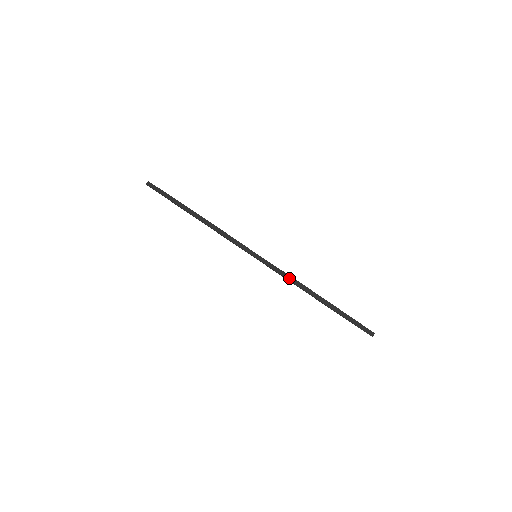
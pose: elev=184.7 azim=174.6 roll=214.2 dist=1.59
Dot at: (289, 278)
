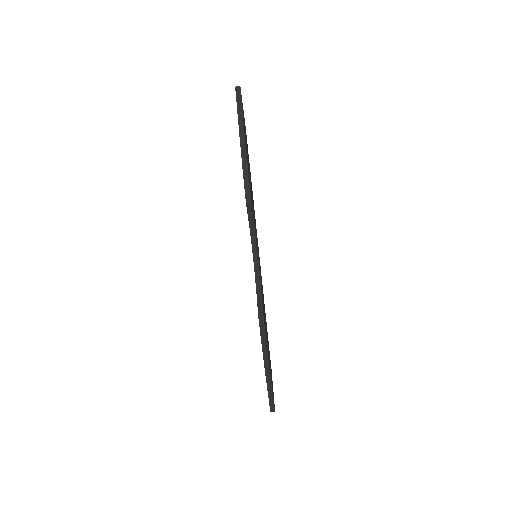
Dot at: (260, 310)
